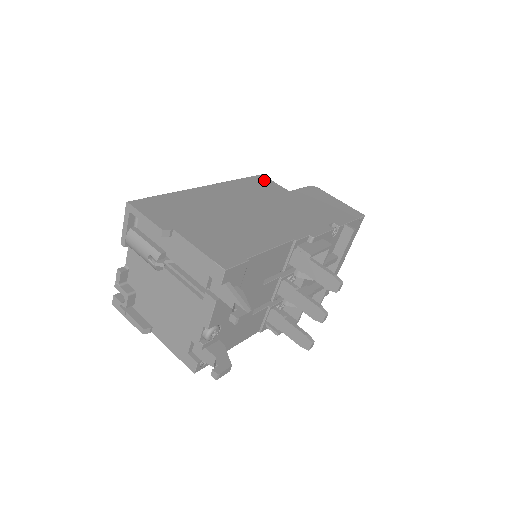
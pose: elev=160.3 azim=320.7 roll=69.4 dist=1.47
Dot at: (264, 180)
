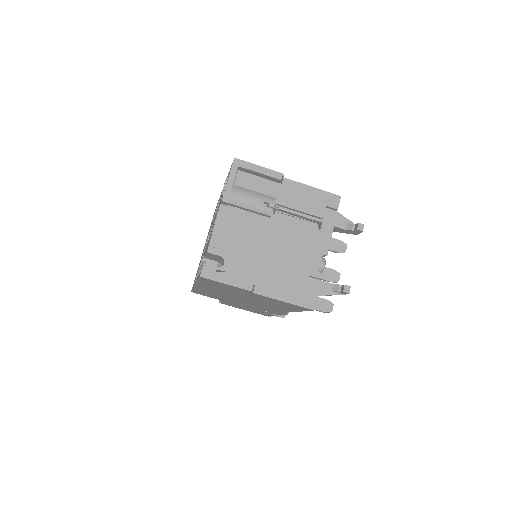
Dot at: occluded
